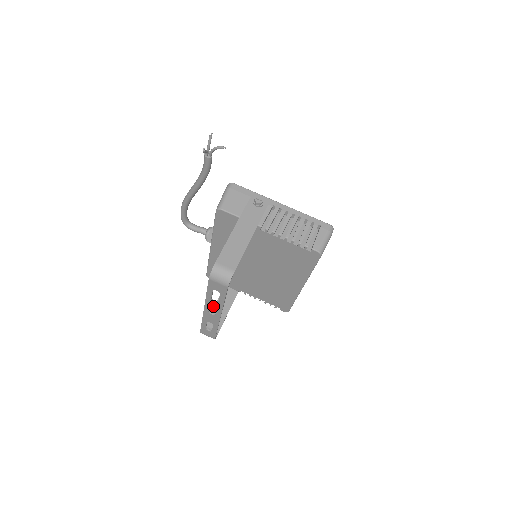
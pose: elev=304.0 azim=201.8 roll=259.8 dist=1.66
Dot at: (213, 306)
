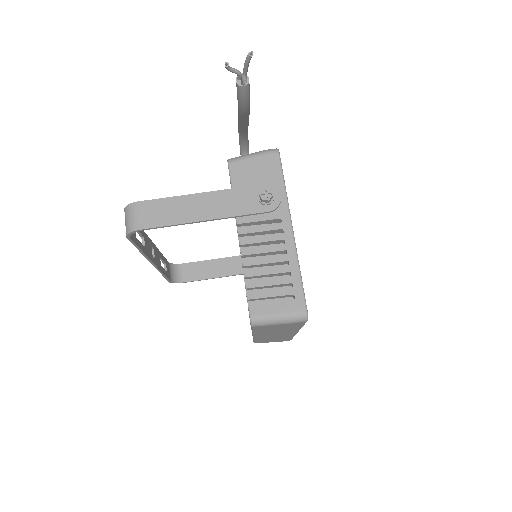
Dot at: (146, 246)
